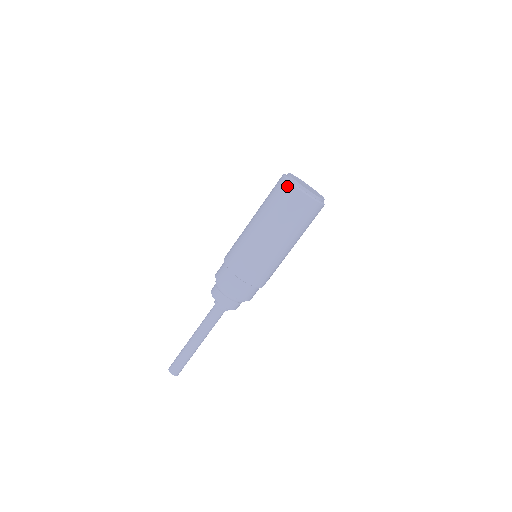
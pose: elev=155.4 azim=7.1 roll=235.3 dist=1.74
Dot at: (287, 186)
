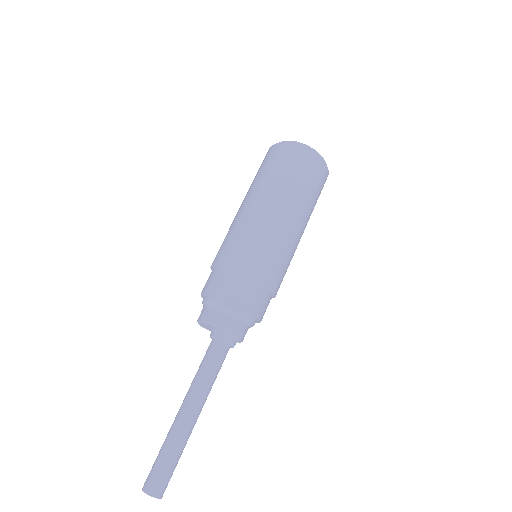
Dot at: (307, 153)
